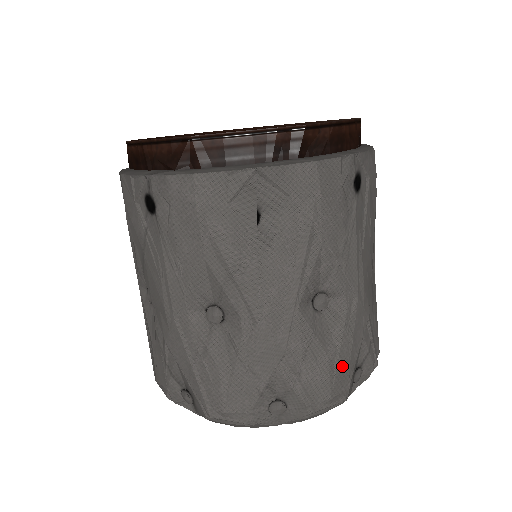
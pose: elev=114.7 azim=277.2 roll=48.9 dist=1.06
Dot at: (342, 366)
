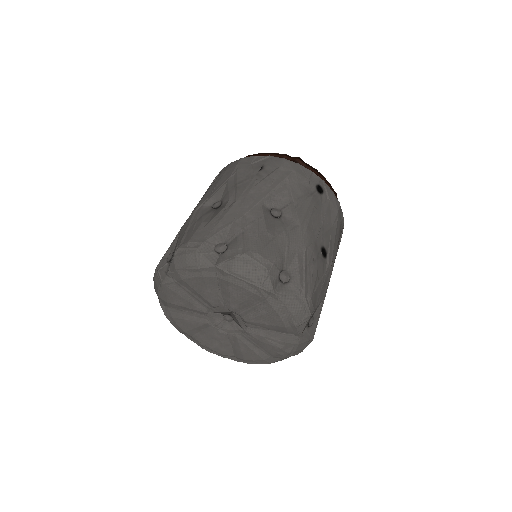
Dot at: (274, 246)
